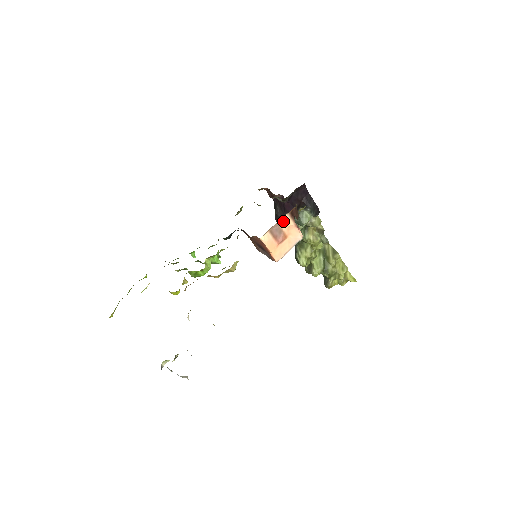
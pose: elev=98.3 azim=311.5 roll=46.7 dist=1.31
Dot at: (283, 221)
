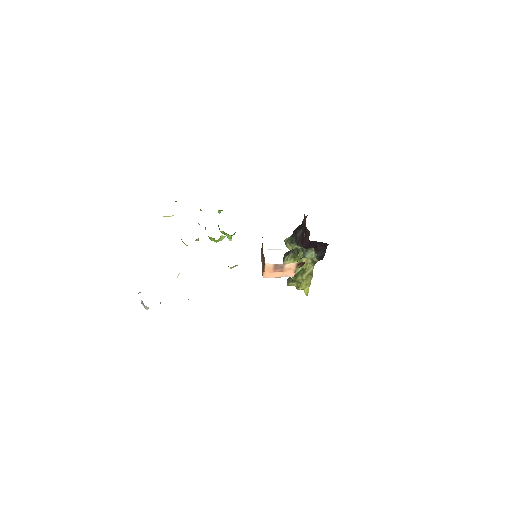
Dot at: (289, 264)
